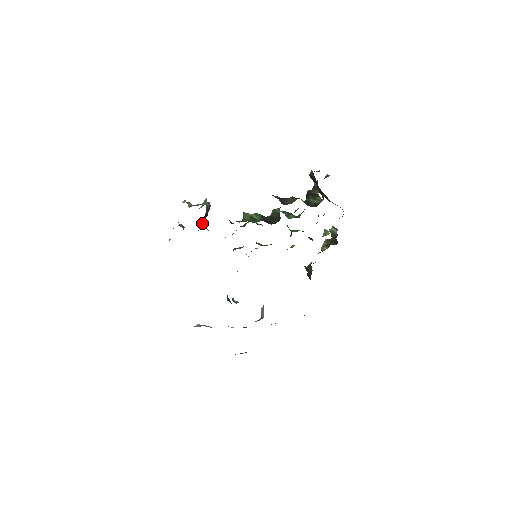
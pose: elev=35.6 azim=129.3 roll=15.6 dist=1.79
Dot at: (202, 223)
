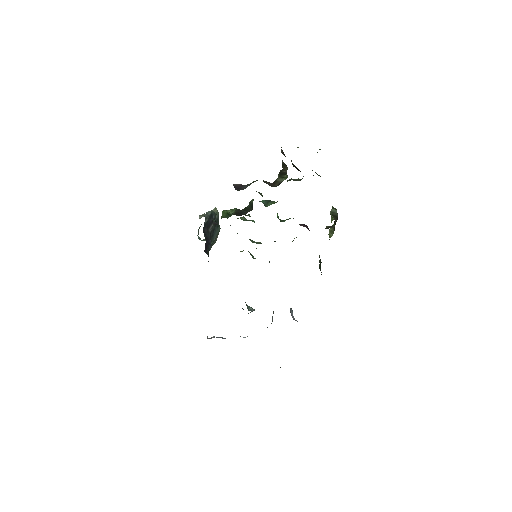
Dot at: (206, 232)
